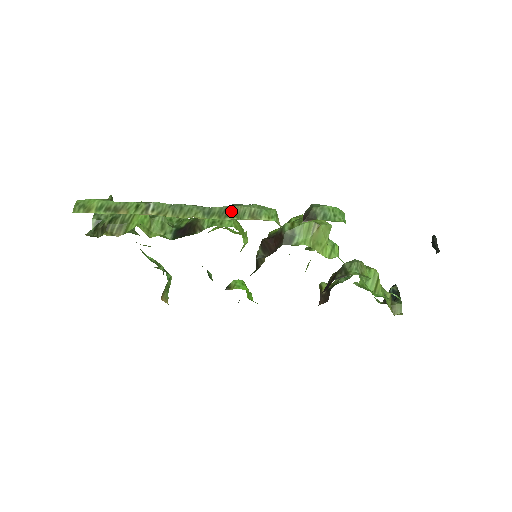
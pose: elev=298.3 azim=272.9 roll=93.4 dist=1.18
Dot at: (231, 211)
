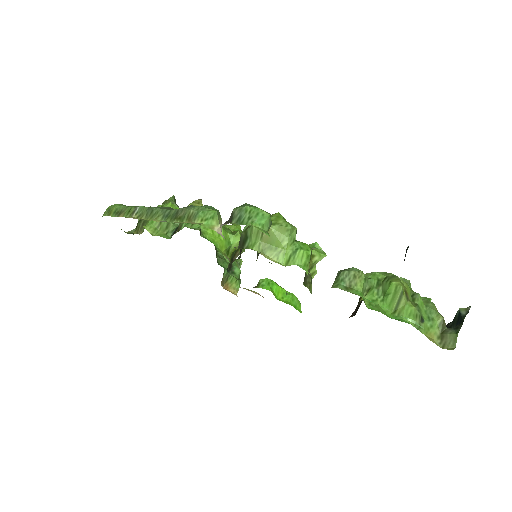
Dot at: (179, 213)
